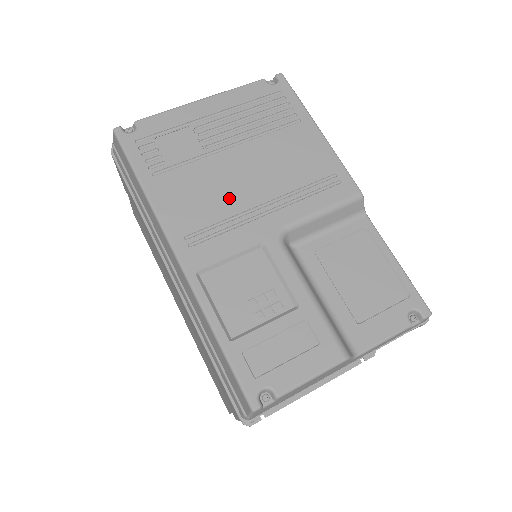
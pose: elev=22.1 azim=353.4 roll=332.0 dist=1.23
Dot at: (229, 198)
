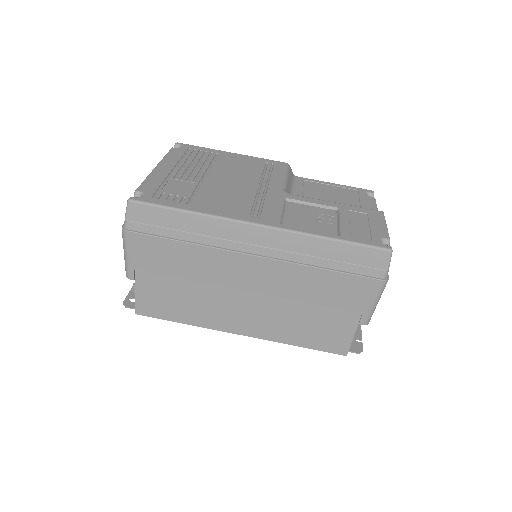
Dot at: (241, 192)
